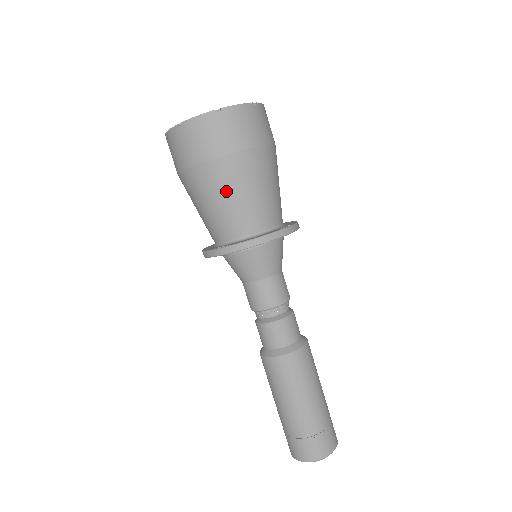
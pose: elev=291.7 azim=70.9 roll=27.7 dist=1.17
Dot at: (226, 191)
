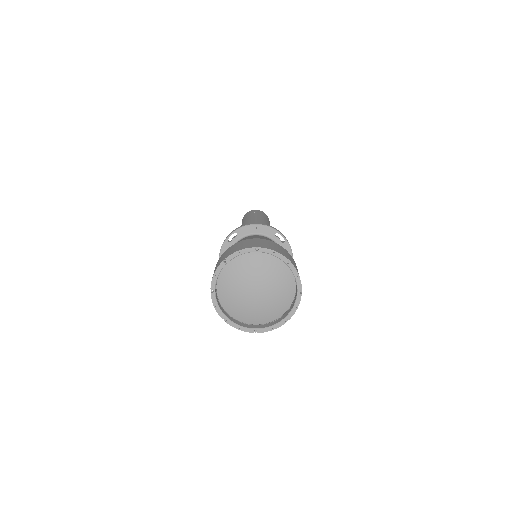
Dot at: occluded
